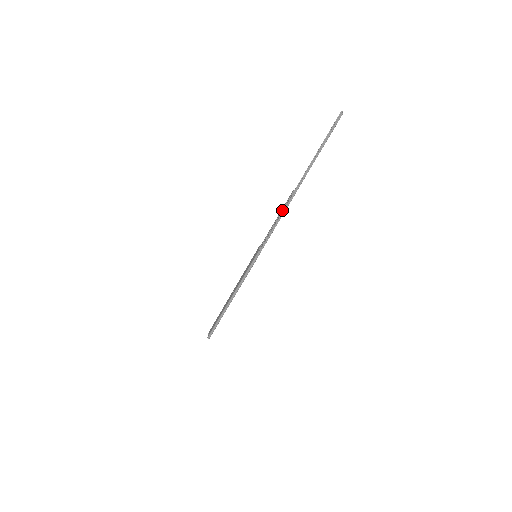
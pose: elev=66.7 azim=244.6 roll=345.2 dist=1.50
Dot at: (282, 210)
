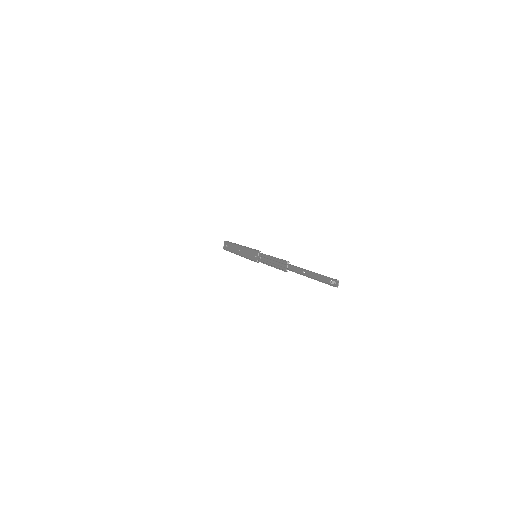
Dot at: (277, 262)
